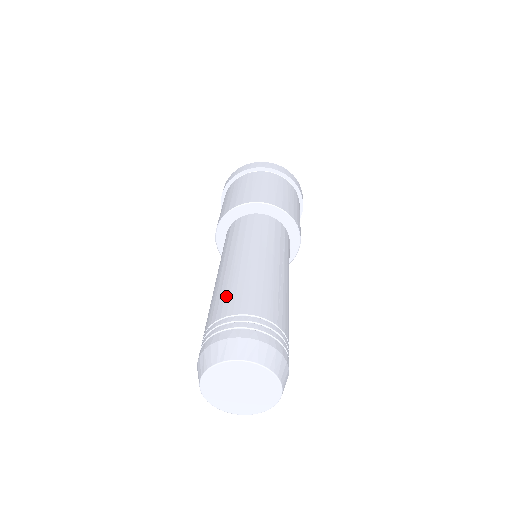
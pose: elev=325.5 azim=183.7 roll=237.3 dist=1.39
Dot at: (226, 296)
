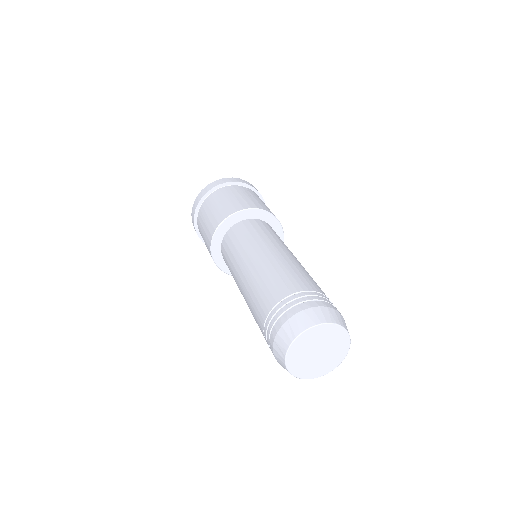
Dot at: (254, 313)
